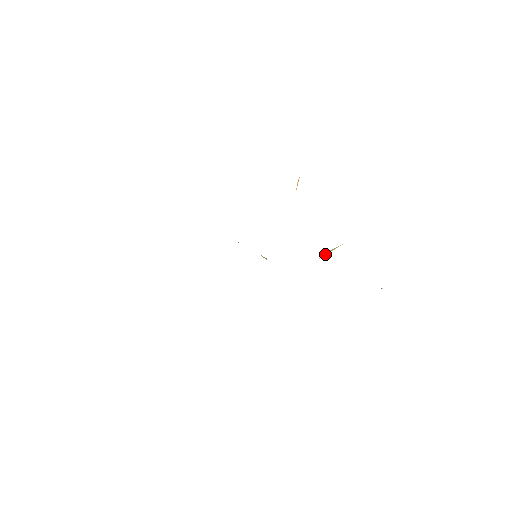
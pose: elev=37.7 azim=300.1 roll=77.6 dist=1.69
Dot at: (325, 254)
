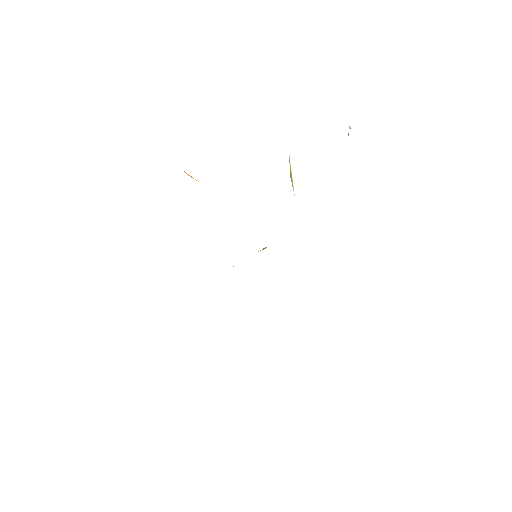
Dot at: (292, 183)
